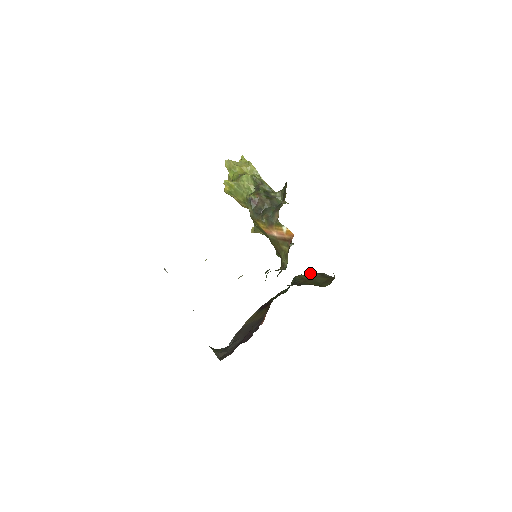
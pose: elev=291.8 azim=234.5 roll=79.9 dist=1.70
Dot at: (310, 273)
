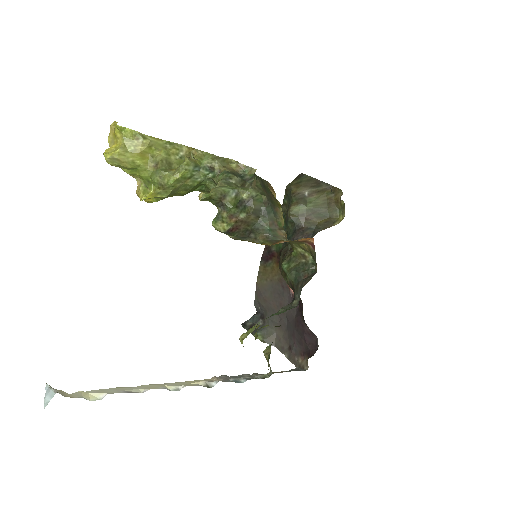
Dot at: (296, 193)
